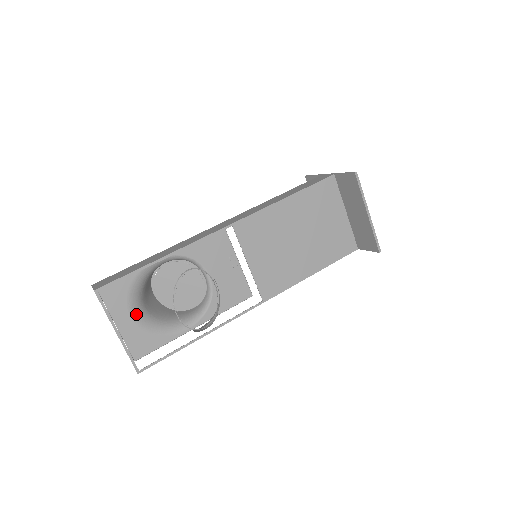
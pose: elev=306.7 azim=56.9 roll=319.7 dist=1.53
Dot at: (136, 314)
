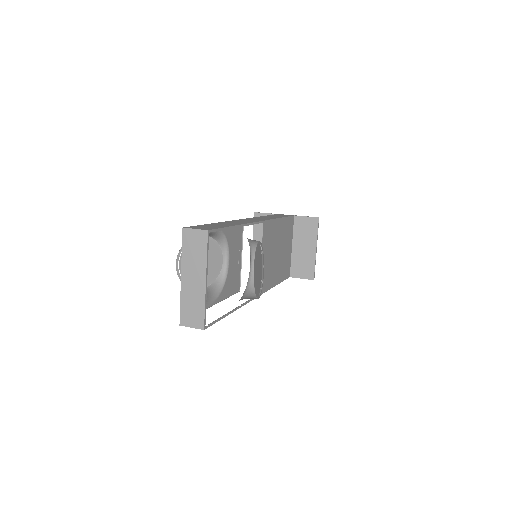
Dot at: occluded
